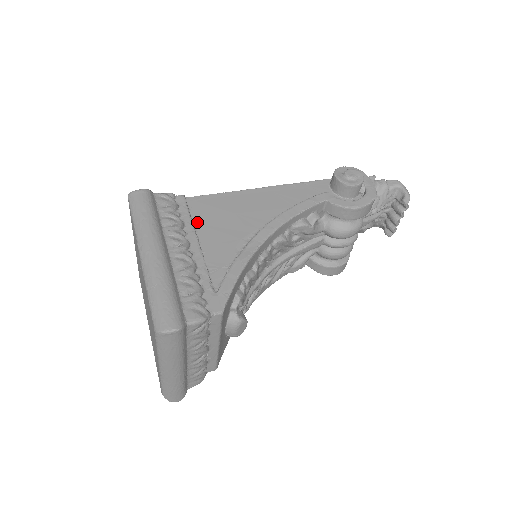
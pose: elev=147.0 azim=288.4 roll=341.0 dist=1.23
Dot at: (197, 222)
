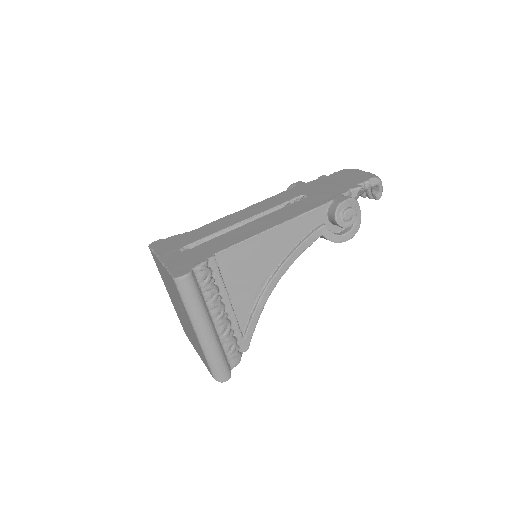
Dot at: (226, 279)
